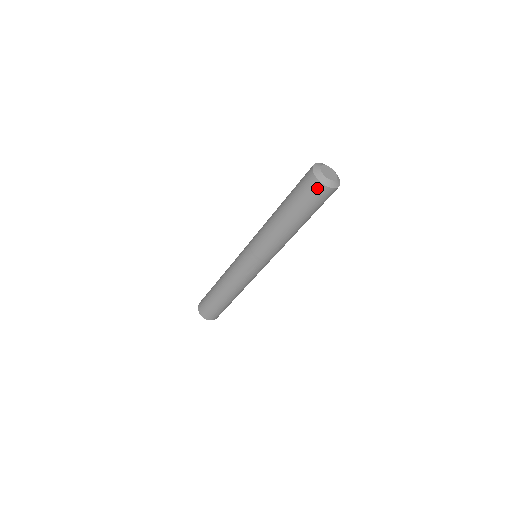
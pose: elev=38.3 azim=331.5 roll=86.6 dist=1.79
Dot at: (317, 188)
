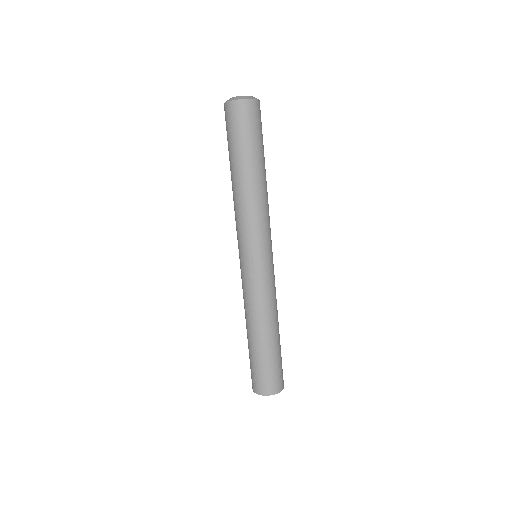
Dot at: (232, 110)
